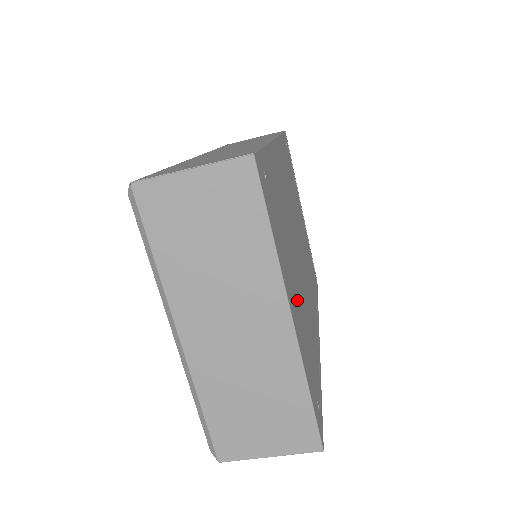
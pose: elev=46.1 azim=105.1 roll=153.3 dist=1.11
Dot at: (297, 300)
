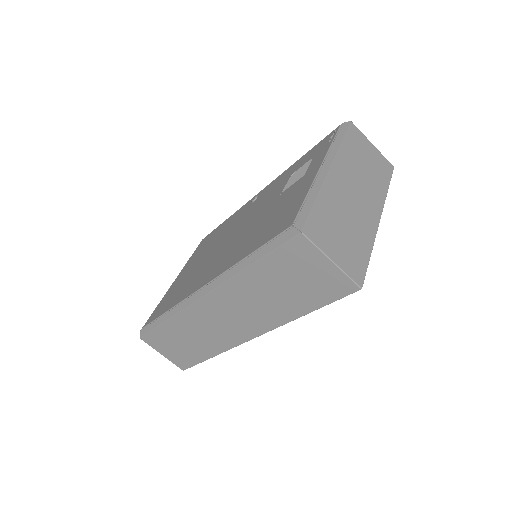
Dot at: occluded
